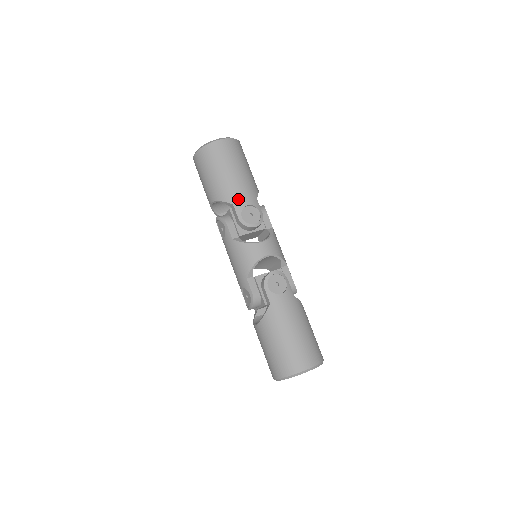
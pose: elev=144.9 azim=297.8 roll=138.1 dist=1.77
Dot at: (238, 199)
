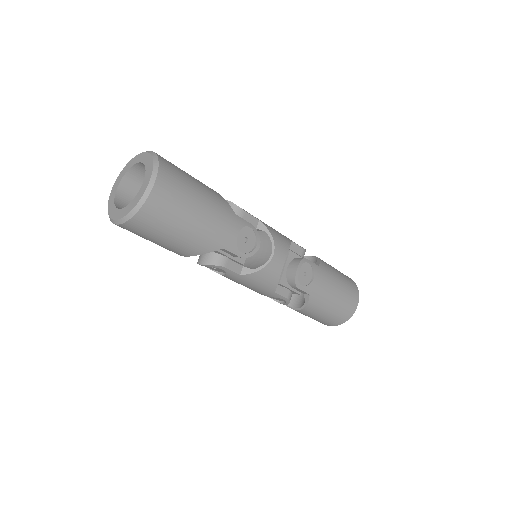
Dot at: (225, 239)
